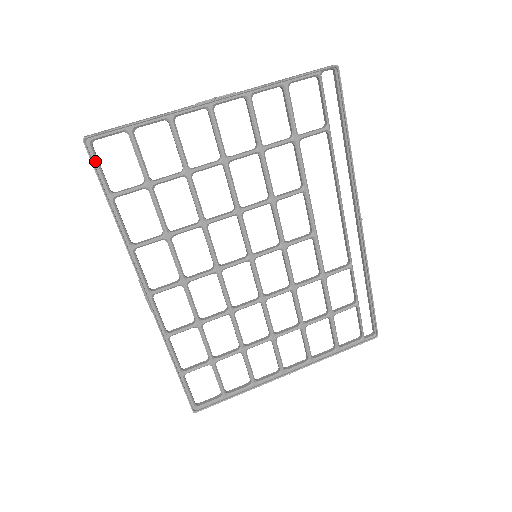
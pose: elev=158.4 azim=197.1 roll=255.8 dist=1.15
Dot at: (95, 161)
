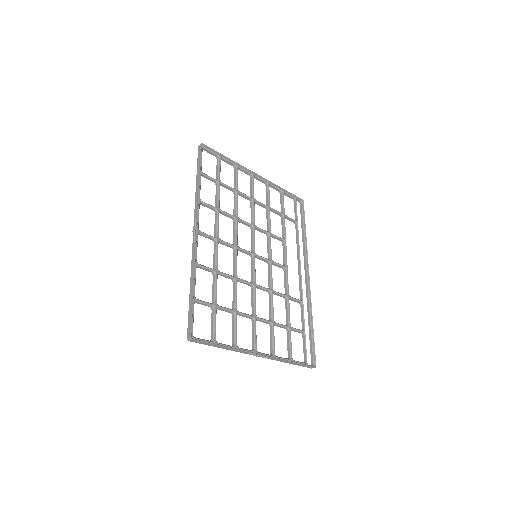
Dot at: (201, 154)
